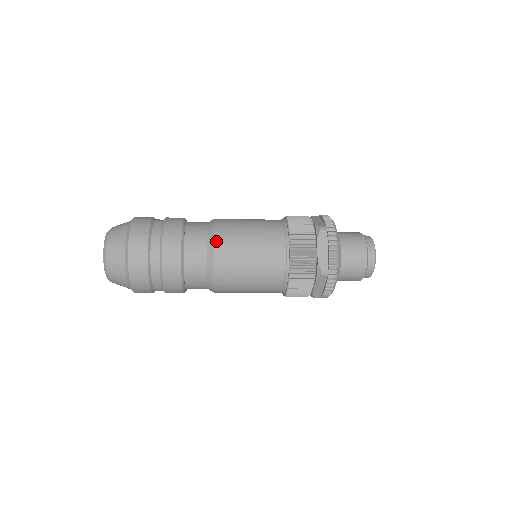
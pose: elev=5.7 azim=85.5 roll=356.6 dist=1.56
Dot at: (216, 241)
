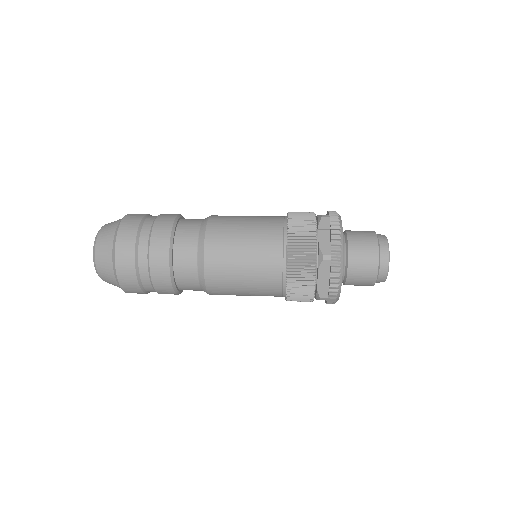
Dot at: (209, 226)
